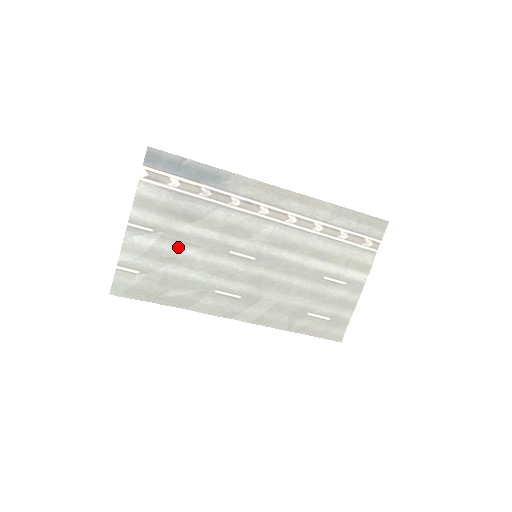
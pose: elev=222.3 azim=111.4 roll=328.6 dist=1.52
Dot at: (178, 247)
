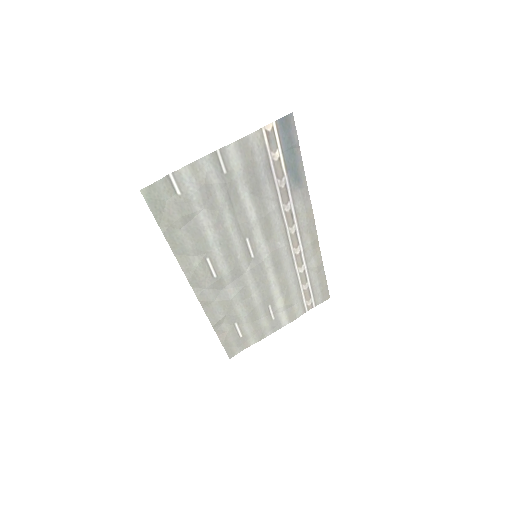
Dot at: (225, 203)
